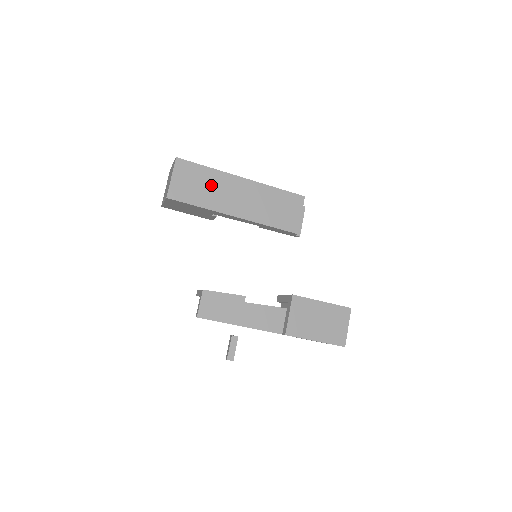
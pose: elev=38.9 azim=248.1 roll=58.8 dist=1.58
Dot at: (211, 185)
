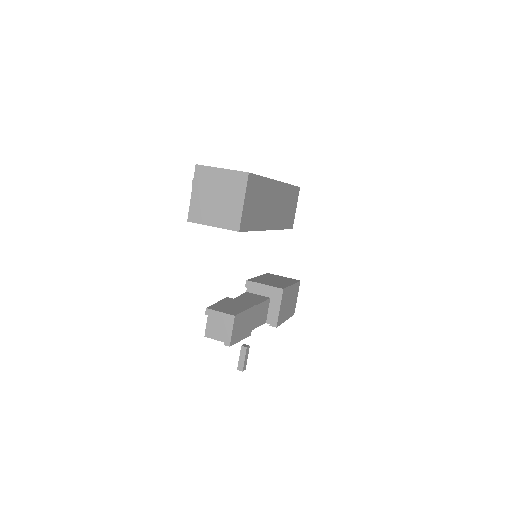
Dot at: (263, 200)
